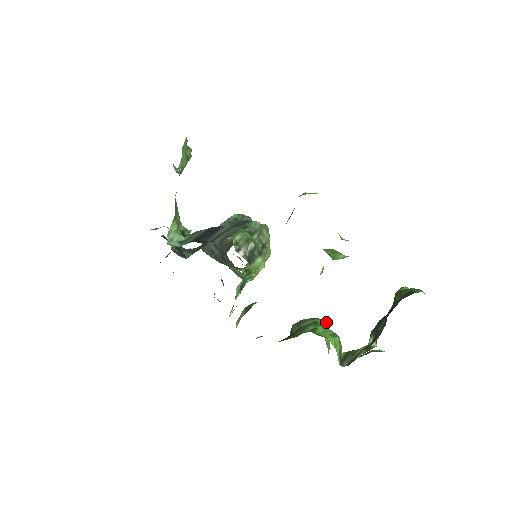
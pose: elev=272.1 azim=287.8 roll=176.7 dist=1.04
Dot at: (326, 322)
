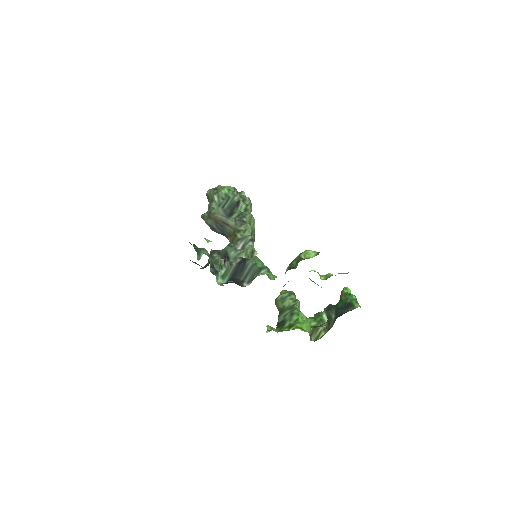
Dot at: (299, 302)
